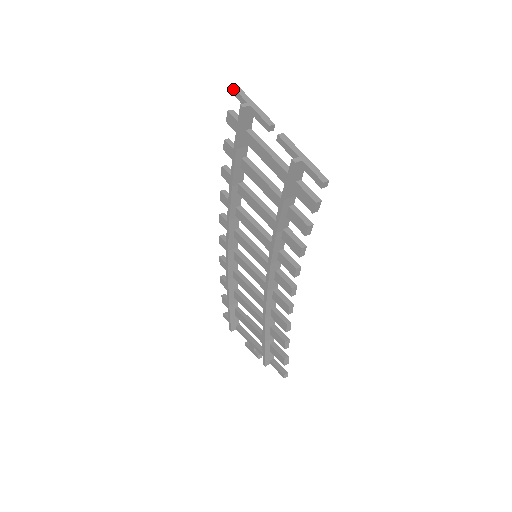
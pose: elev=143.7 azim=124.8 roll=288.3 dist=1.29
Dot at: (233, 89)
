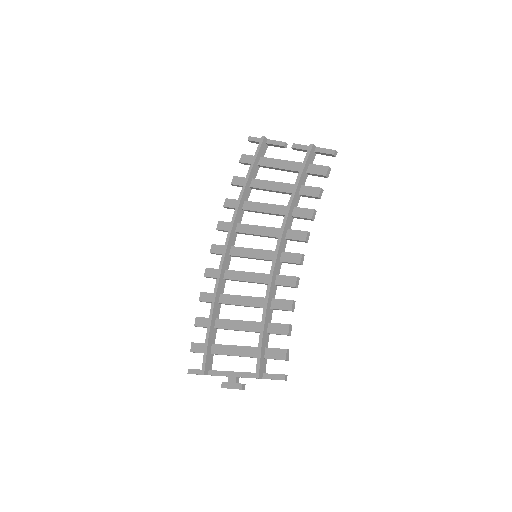
Dot at: (251, 137)
